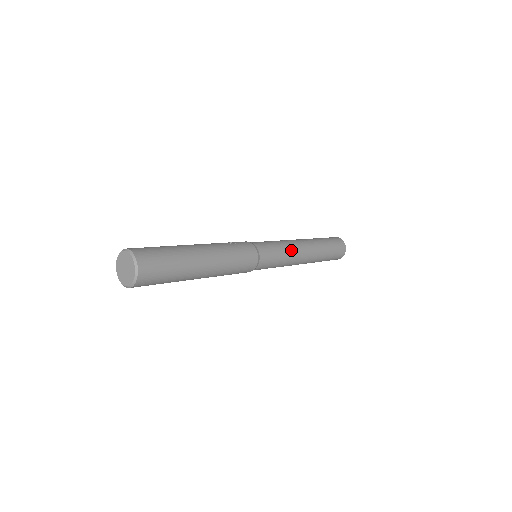
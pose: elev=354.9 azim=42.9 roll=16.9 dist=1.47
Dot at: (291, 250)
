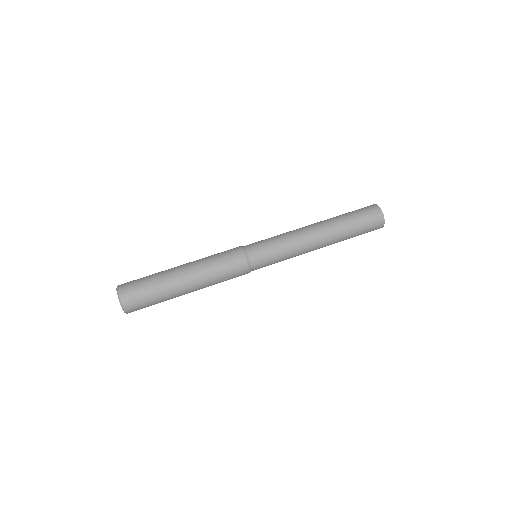
Dot at: occluded
